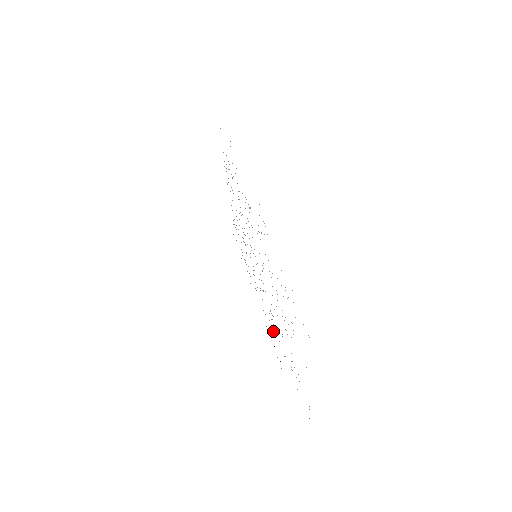
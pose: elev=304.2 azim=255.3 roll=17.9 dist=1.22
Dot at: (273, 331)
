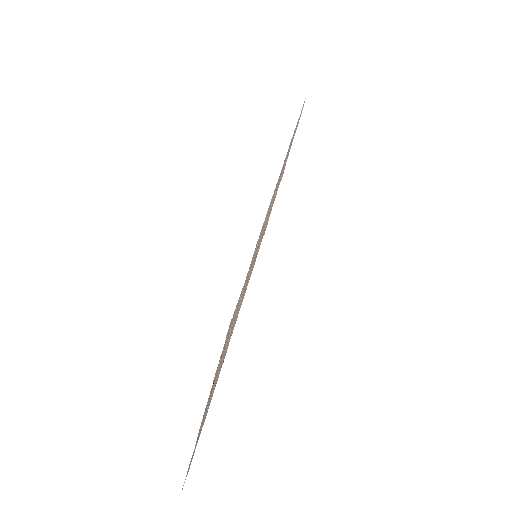
Dot at: occluded
